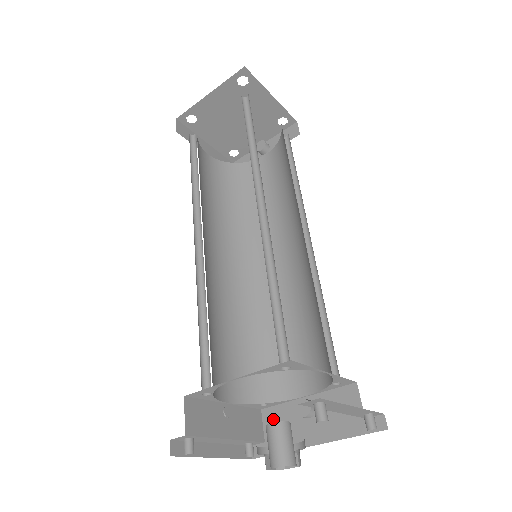
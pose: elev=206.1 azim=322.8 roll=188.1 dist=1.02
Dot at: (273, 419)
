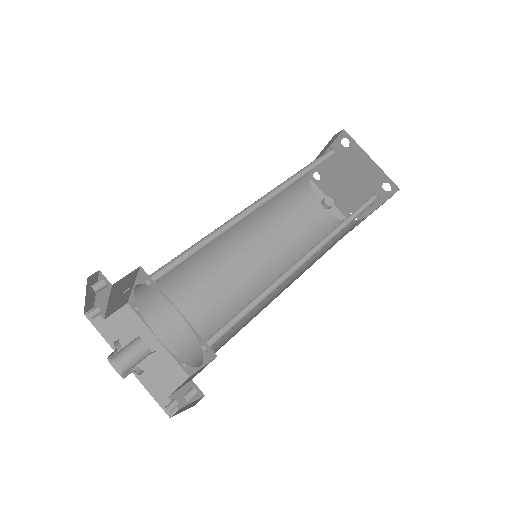
Dot at: (126, 318)
